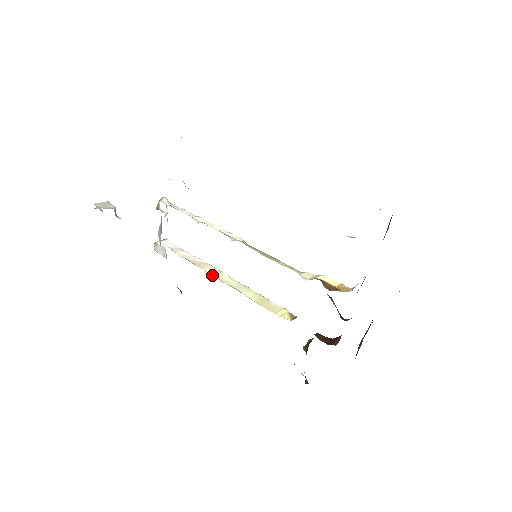
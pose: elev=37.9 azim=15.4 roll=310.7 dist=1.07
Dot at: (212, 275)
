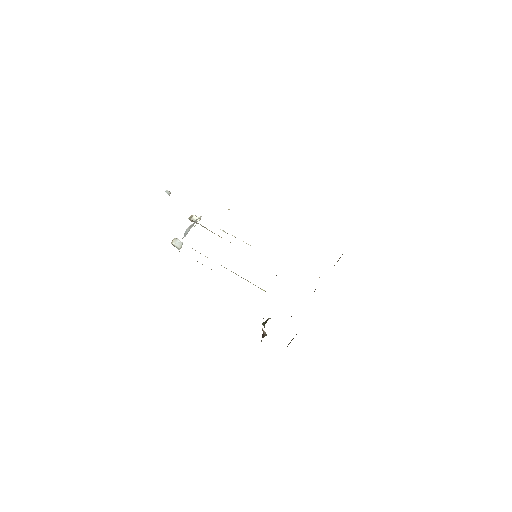
Dot at: occluded
